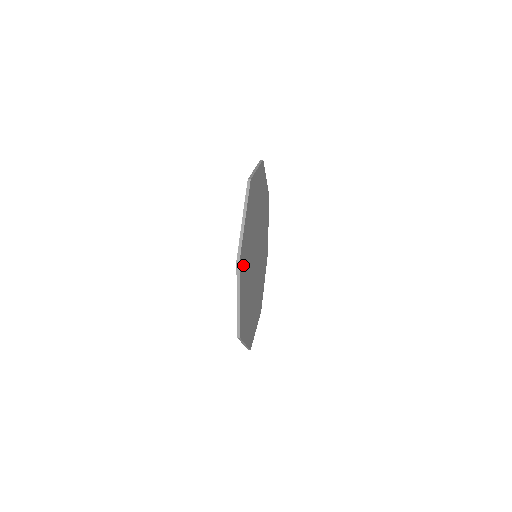
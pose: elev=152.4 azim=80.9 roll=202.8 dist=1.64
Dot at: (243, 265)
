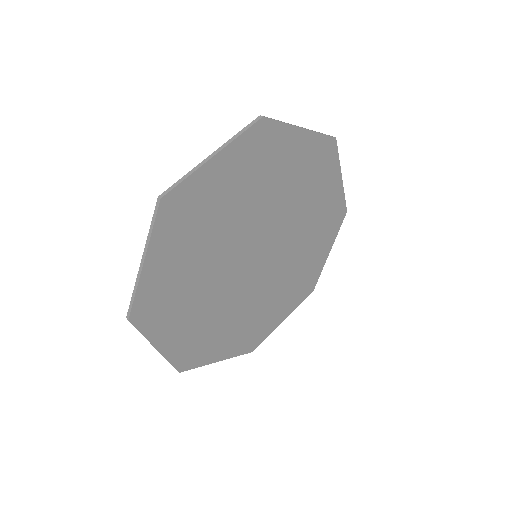
Dot at: (181, 220)
